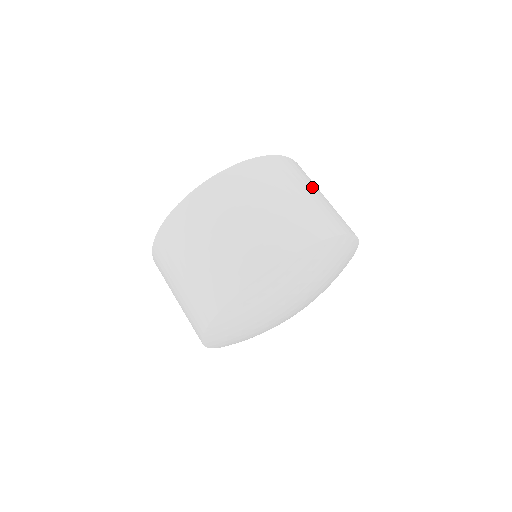
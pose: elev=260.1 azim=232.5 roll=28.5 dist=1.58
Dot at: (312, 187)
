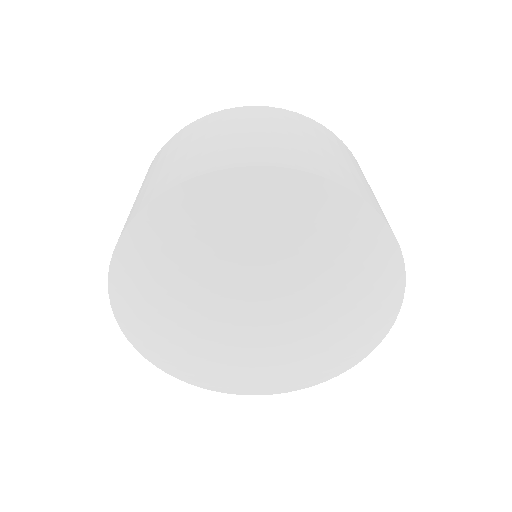
Dot at: occluded
